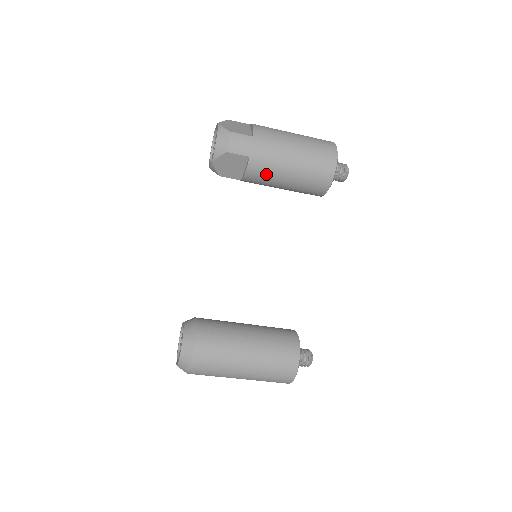
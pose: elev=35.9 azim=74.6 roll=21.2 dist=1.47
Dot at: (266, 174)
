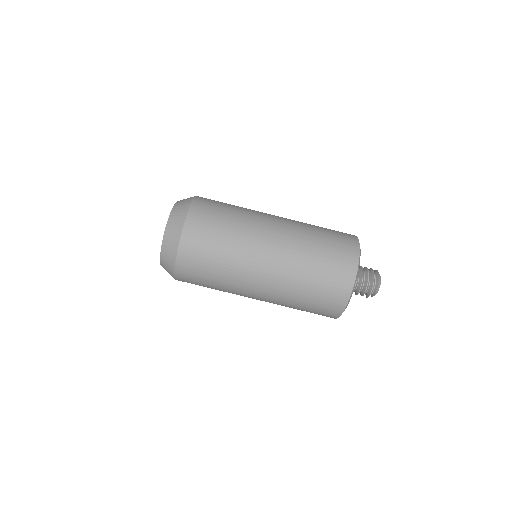
Dot at: occluded
